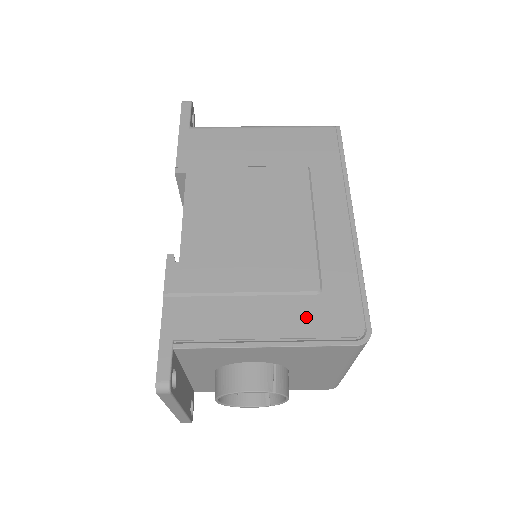
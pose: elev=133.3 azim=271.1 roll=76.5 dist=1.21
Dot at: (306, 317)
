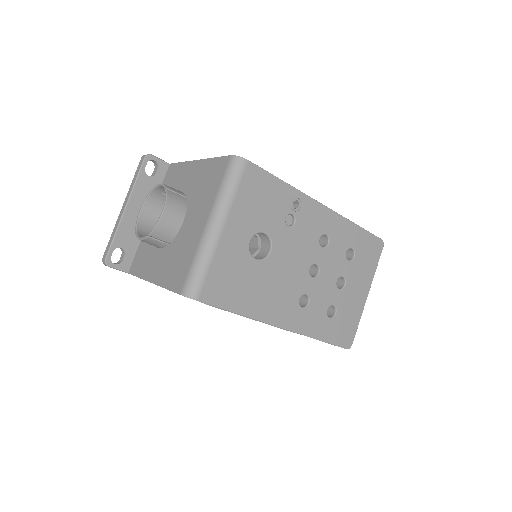
Dot at: occluded
